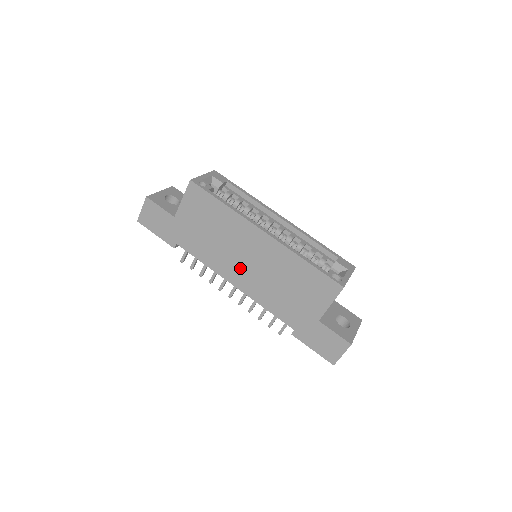
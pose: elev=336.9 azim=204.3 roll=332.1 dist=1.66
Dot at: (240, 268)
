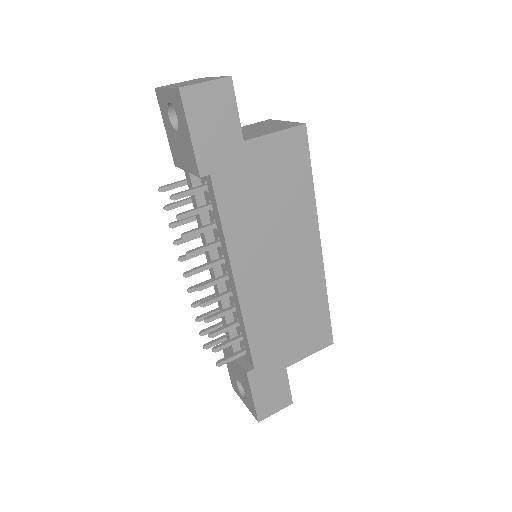
Dot at: (262, 266)
